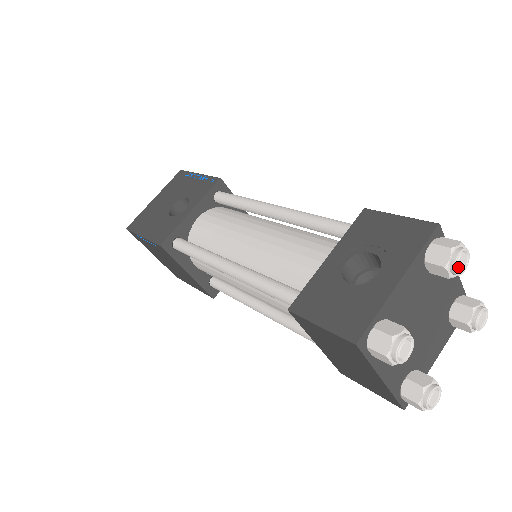
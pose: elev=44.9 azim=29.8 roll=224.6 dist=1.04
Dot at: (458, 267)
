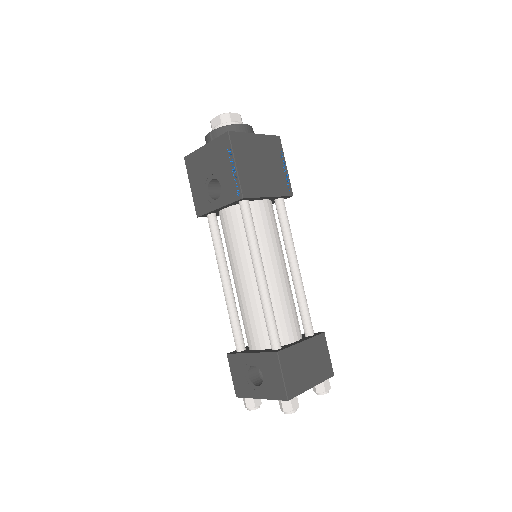
Dot at: occluded
